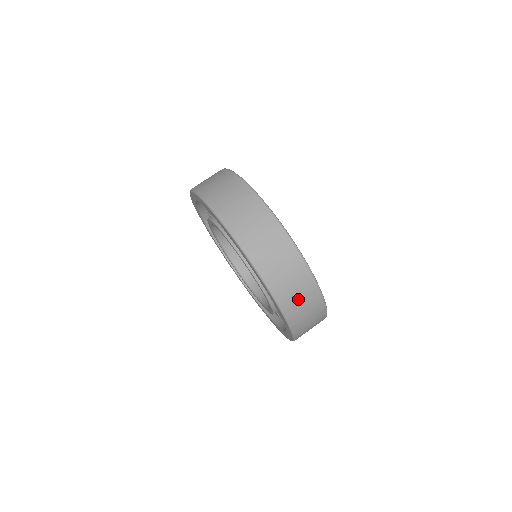
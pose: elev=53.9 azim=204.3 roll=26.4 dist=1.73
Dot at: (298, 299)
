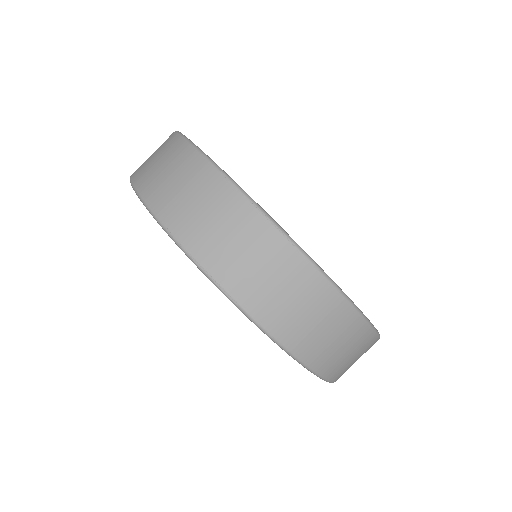
Dot at: (345, 356)
